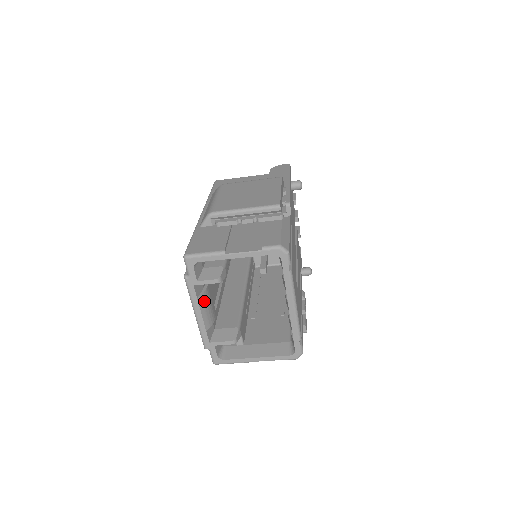
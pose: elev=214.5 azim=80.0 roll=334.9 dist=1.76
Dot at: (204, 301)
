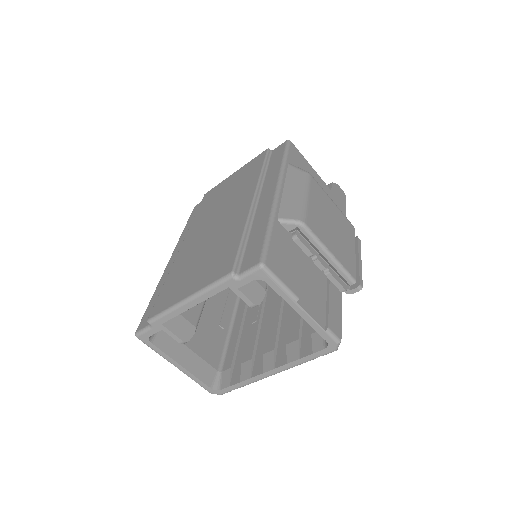
Dot at: occluded
